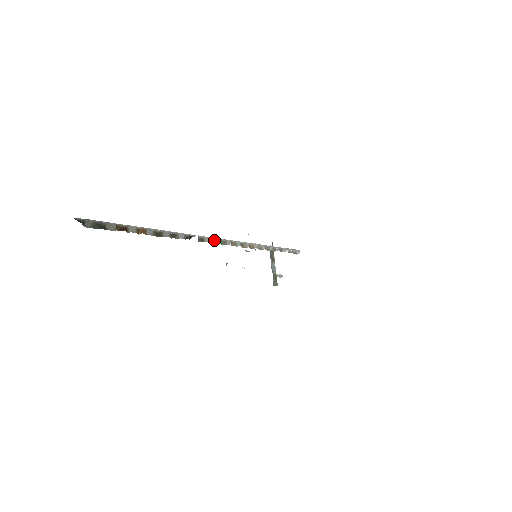
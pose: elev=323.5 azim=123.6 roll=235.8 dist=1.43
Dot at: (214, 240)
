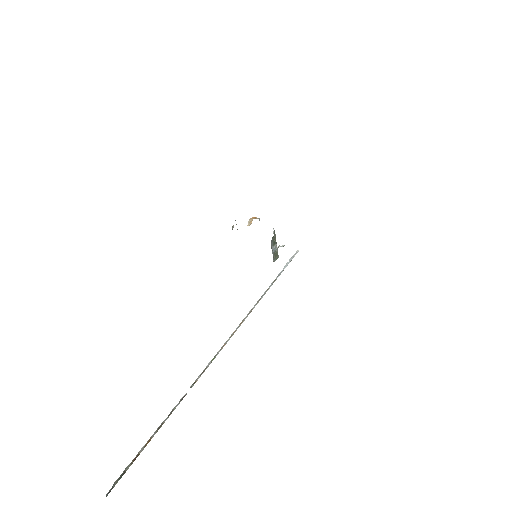
Dot at: (205, 368)
